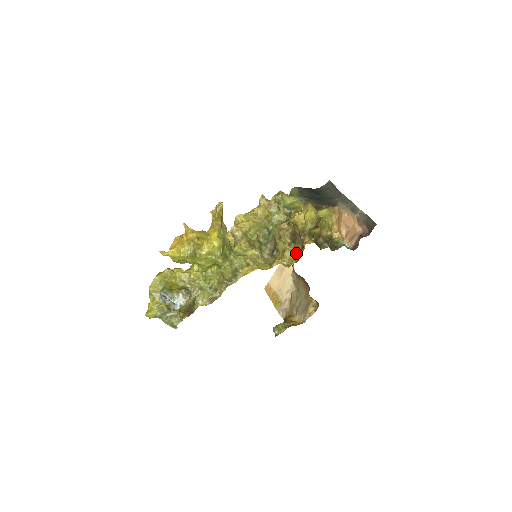
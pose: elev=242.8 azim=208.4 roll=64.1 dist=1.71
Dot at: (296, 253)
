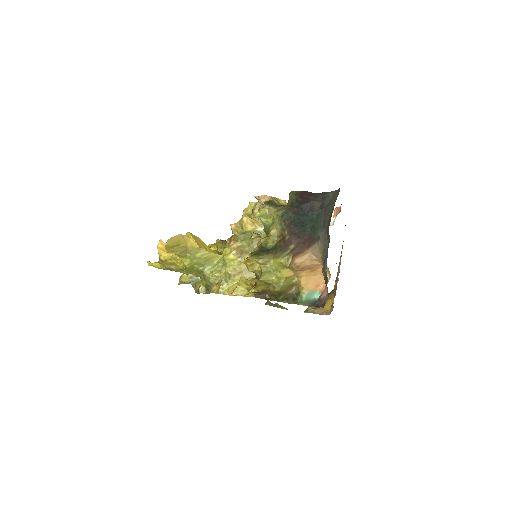
Dot at: occluded
